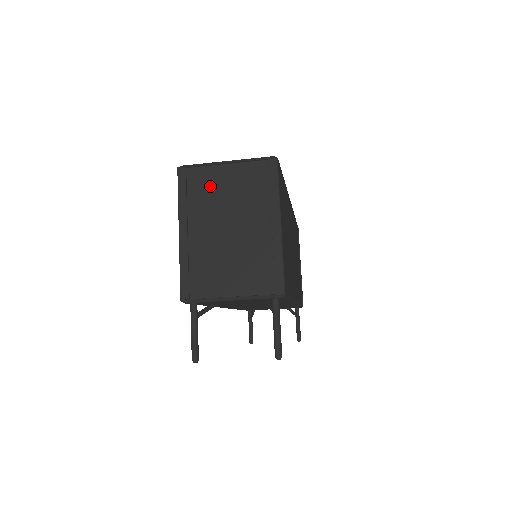
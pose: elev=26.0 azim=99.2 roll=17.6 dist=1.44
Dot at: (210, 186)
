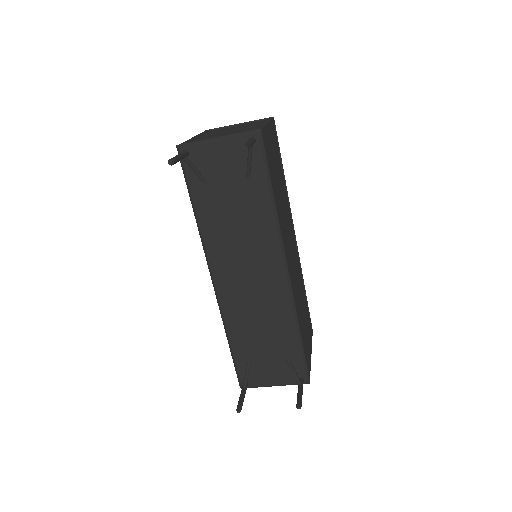
Dot at: (224, 129)
